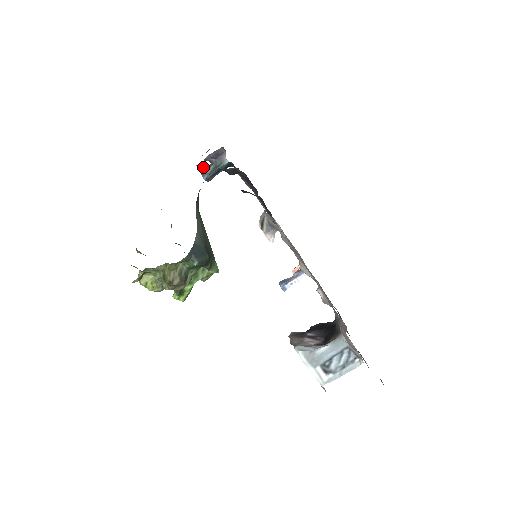
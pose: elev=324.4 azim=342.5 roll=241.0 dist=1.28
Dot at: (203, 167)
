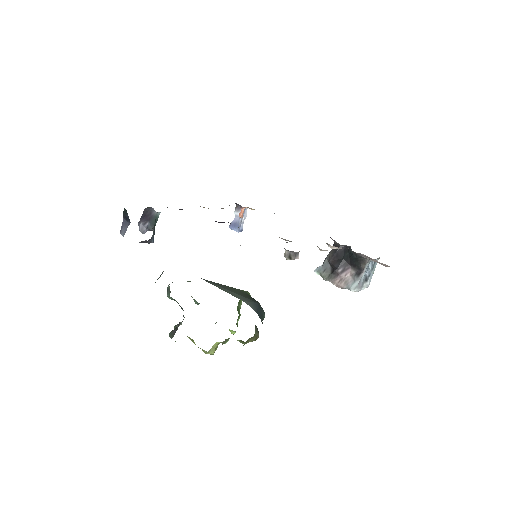
Dot at: occluded
